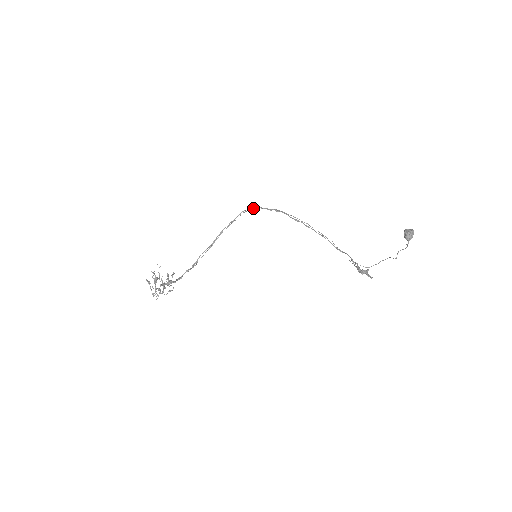
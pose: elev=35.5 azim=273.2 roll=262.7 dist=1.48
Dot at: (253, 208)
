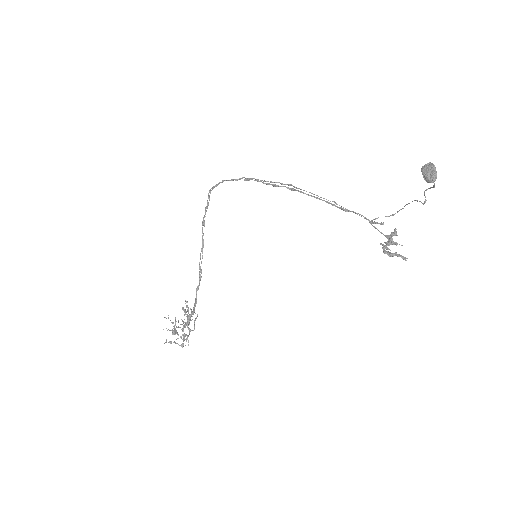
Dot at: (218, 184)
